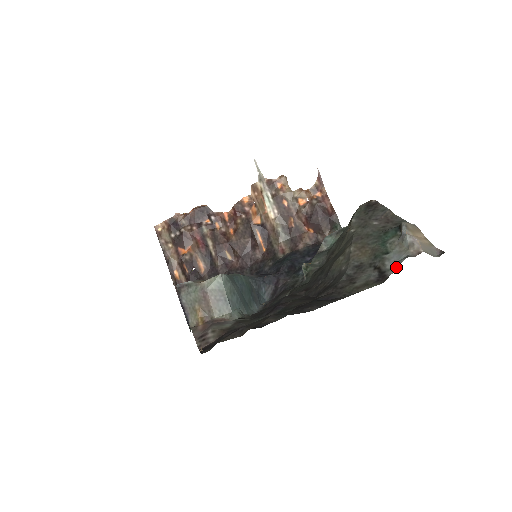
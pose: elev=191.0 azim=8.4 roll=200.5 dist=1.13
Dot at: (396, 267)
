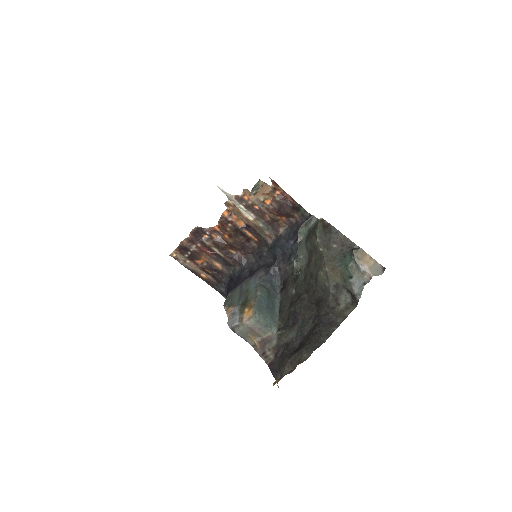
Dot at: (360, 293)
